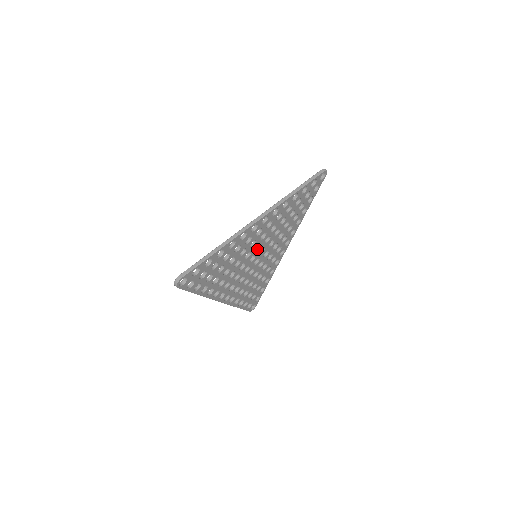
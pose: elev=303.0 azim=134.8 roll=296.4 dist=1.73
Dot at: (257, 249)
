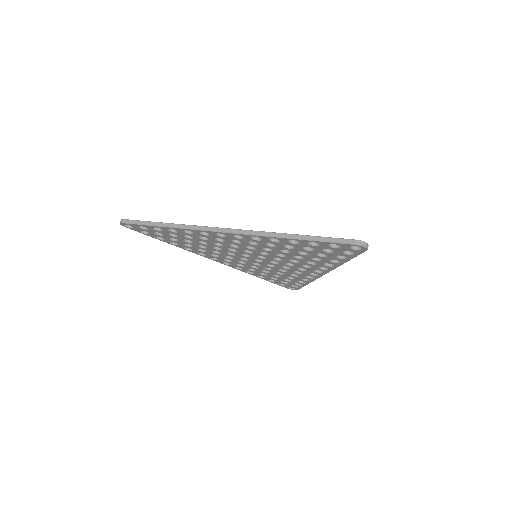
Dot at: (250, 252)
